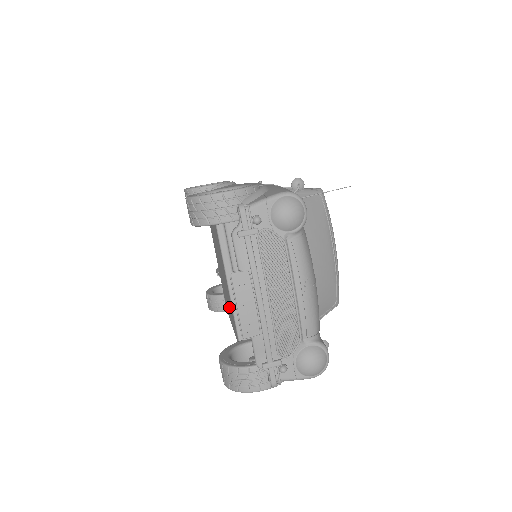
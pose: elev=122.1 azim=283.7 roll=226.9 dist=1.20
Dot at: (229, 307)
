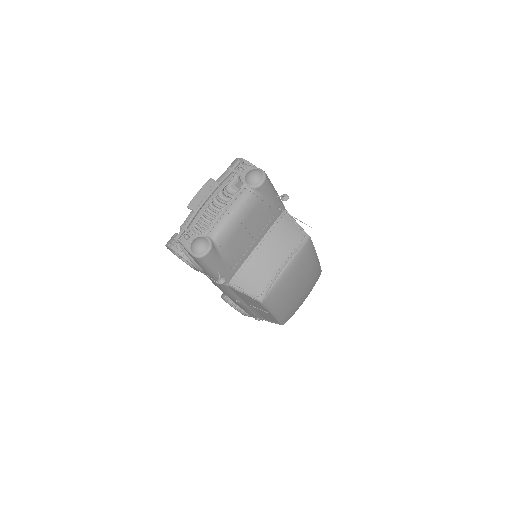
Dot at: occluded
